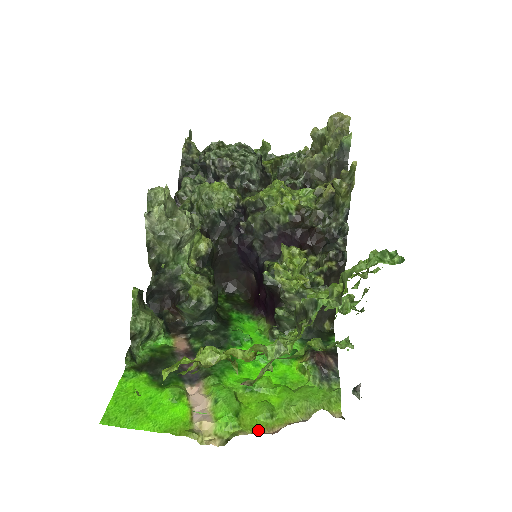
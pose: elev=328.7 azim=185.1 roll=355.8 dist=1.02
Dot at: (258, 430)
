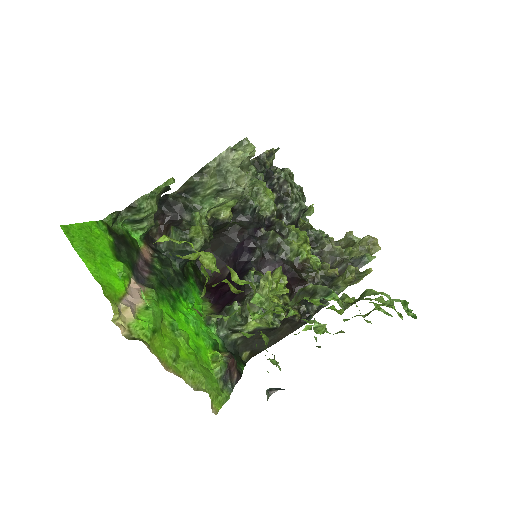
Dot at: (159, 357)
